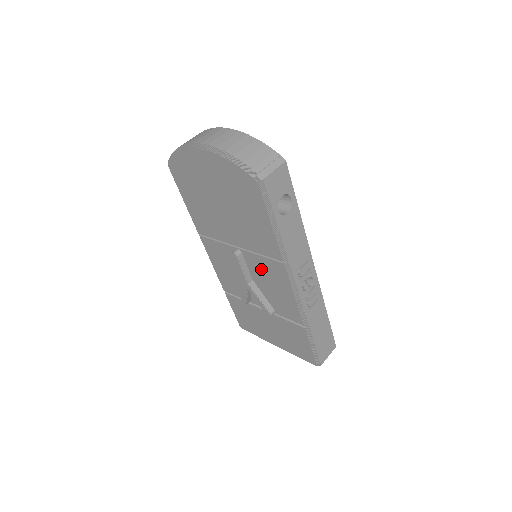
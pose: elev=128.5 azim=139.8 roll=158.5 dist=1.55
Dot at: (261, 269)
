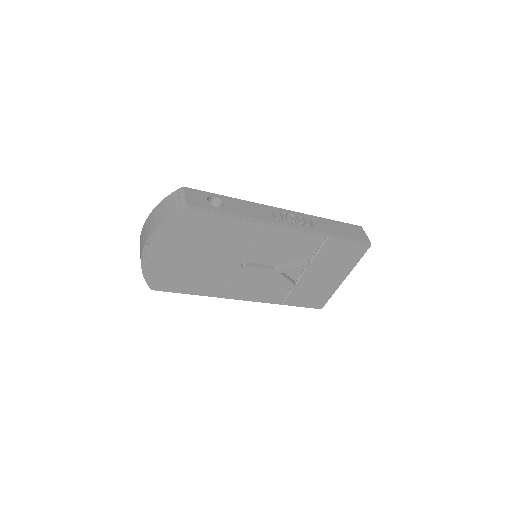
Dot at: (264, 251)
